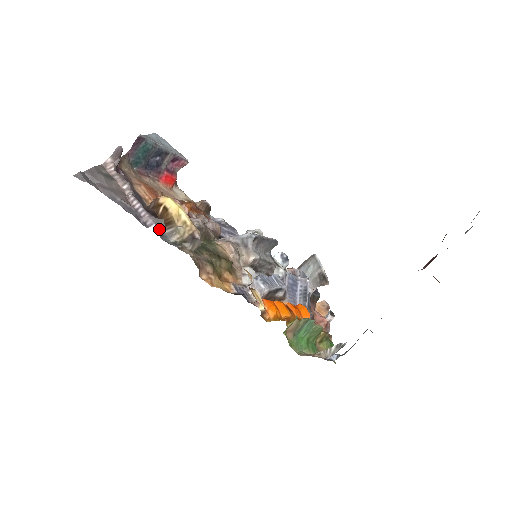
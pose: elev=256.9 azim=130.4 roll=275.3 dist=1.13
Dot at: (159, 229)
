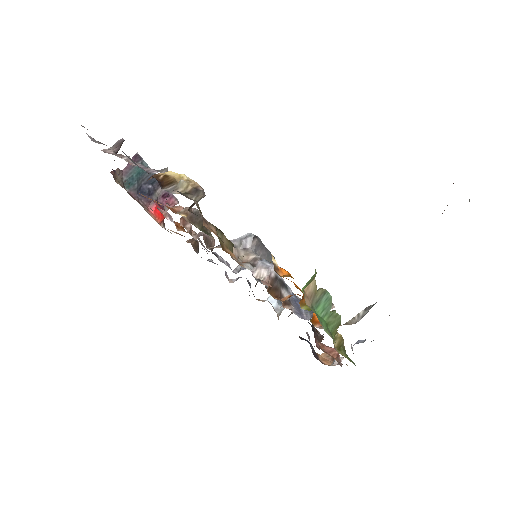
Dot at: occluded
